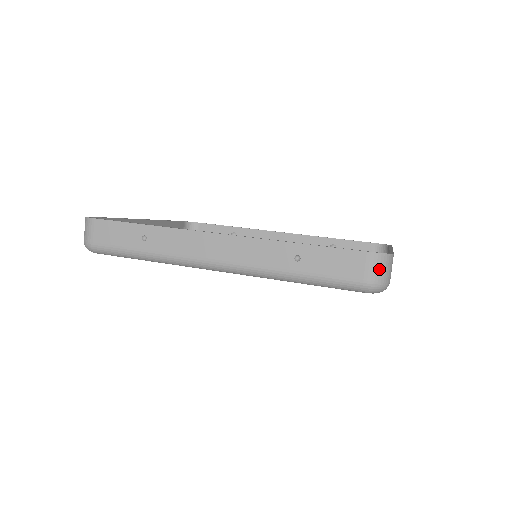
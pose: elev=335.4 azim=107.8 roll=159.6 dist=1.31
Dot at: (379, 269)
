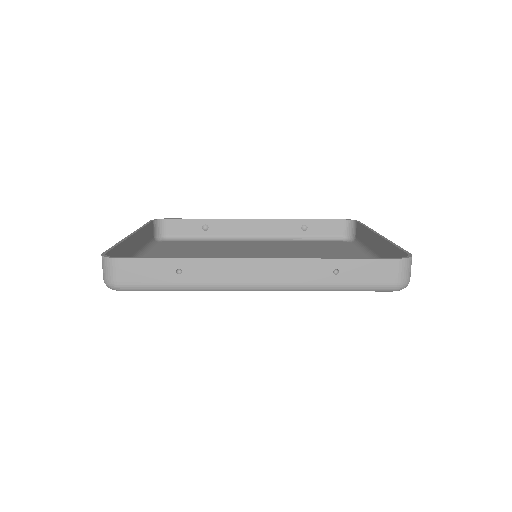
Dot at: (406, 271)
